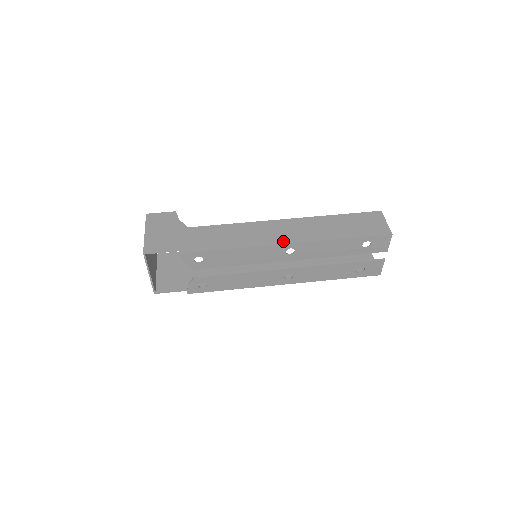
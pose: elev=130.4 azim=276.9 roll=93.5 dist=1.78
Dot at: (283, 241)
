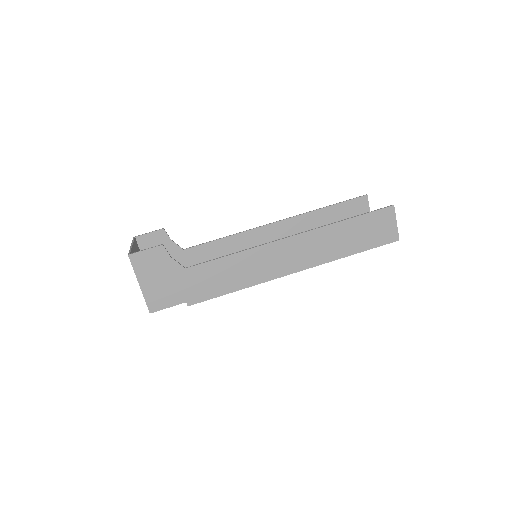
Dot at: (291, 270)
